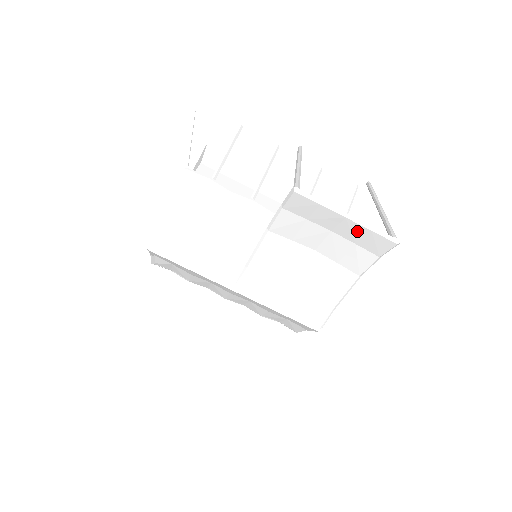
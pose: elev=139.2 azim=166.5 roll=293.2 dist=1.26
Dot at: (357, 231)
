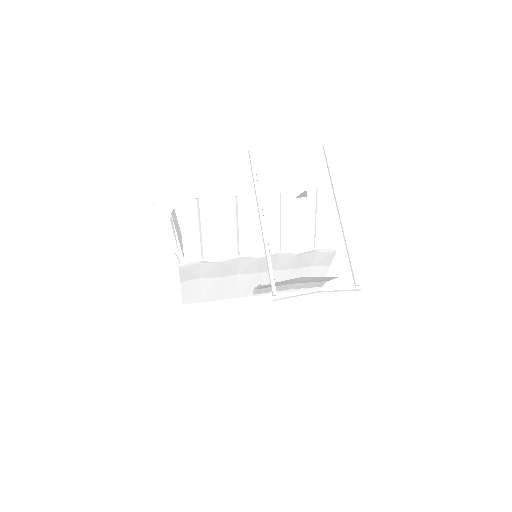
Dot at: occluded
